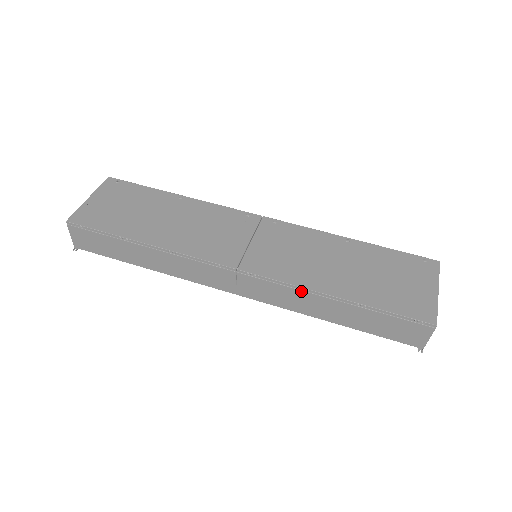
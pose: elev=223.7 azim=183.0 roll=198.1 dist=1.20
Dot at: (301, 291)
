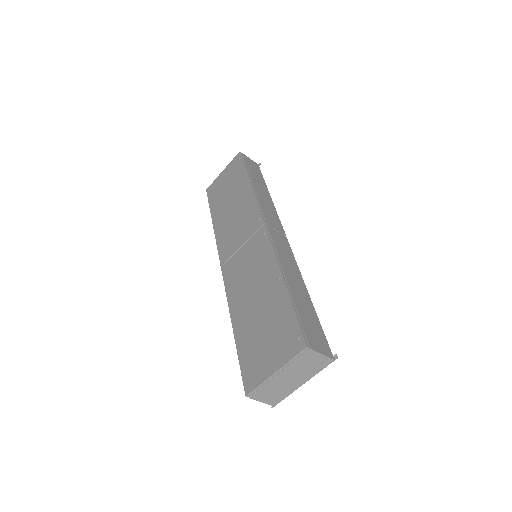
Dot at: occluded
